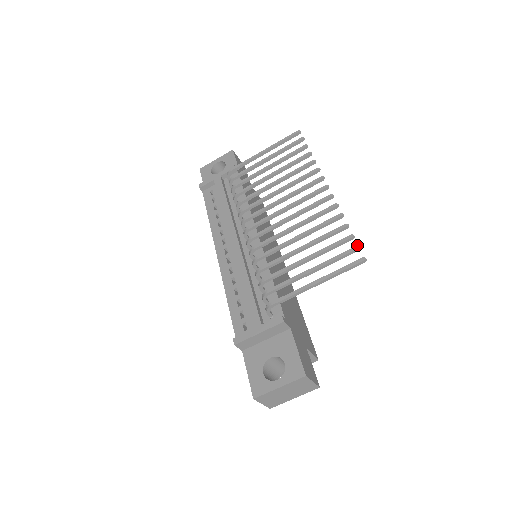
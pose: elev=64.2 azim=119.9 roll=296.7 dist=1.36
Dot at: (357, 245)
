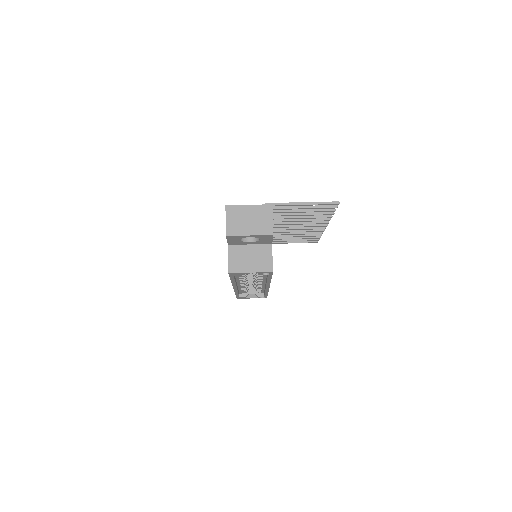
Dot at: (337, 206)
